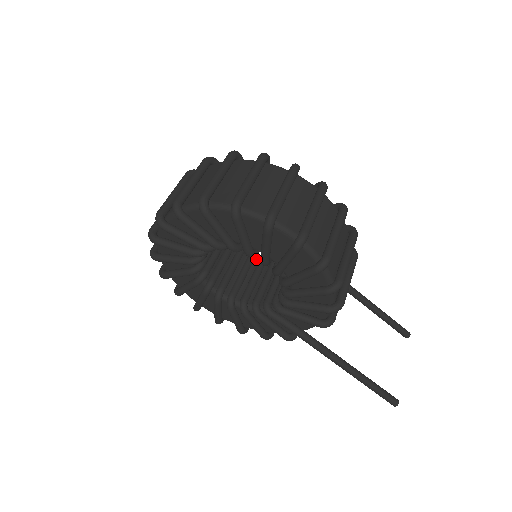
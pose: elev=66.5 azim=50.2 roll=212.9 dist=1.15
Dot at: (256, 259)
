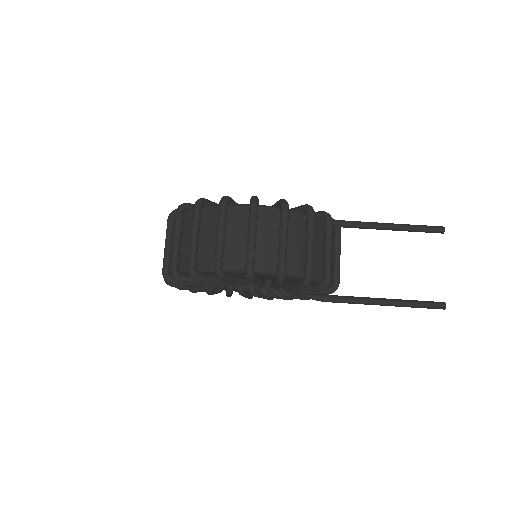
Dot at: occluded
